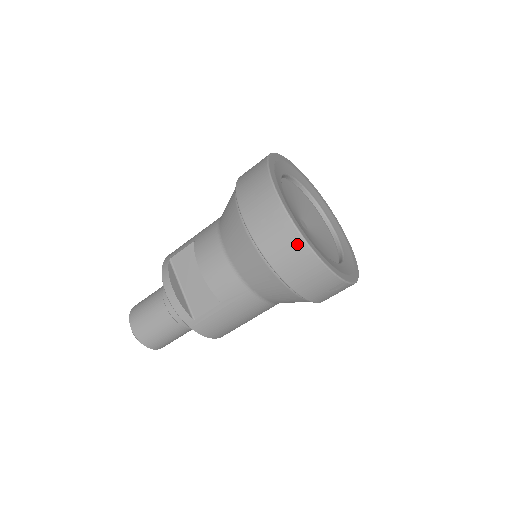
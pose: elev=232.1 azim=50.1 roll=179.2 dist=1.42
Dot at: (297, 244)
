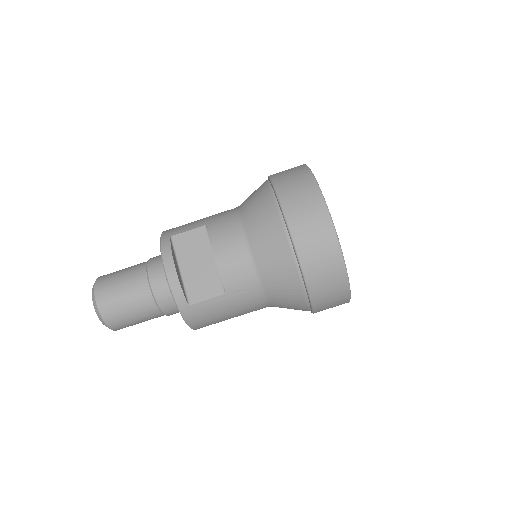
Dot at: (334, 253)
